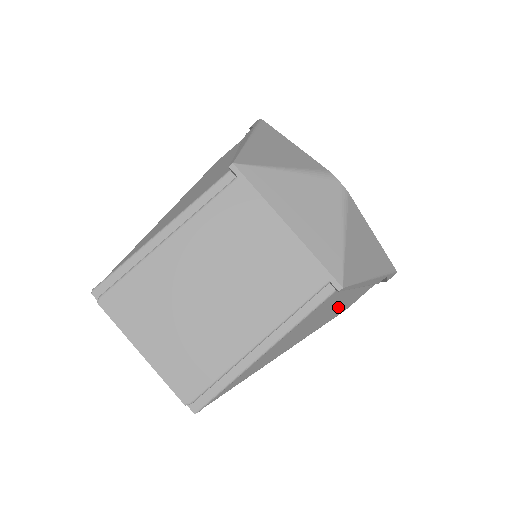
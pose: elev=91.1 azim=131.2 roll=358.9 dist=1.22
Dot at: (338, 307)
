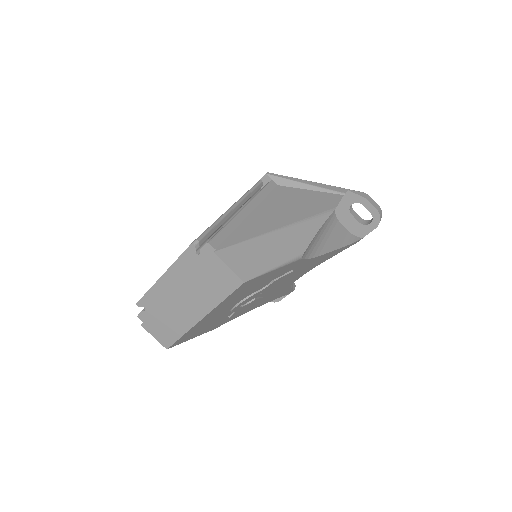
Dot at: (314, 202)
